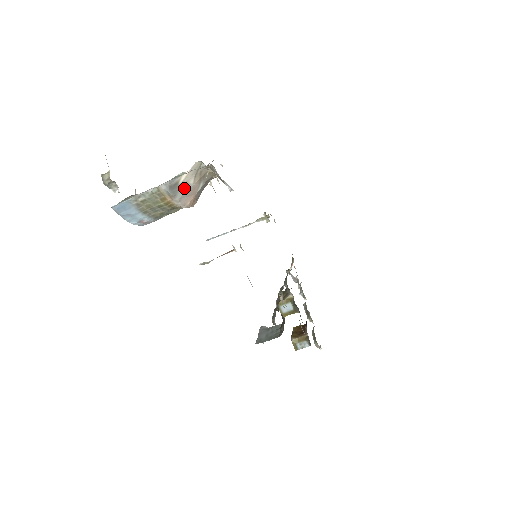
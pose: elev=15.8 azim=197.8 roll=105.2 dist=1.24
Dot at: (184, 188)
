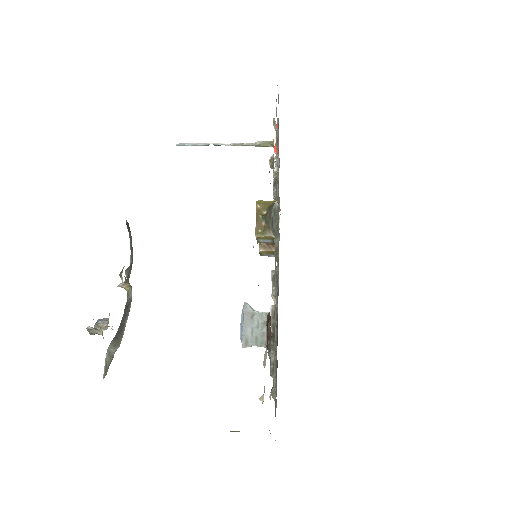
Dot at: occluded
